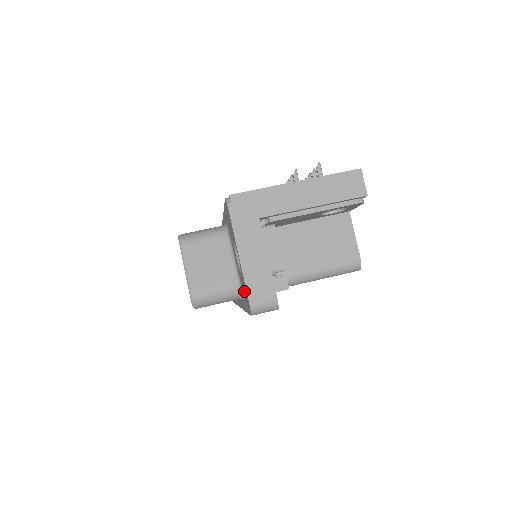
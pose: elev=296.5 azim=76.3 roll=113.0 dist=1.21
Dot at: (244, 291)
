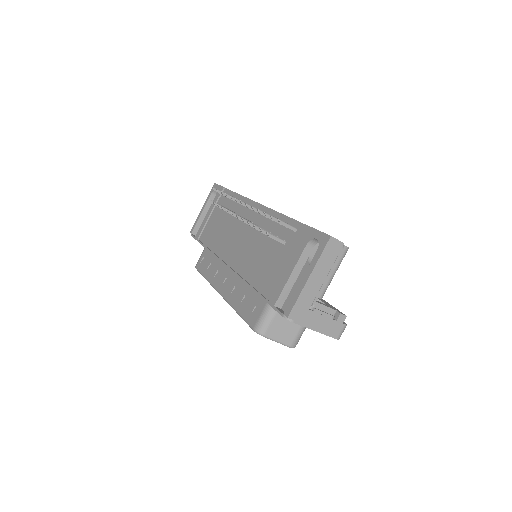
Dot at: occluded
